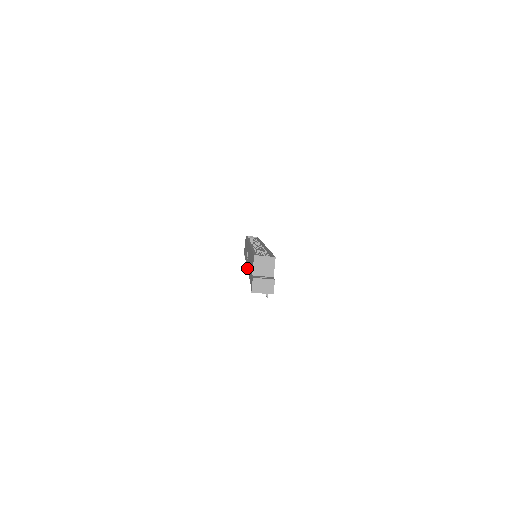
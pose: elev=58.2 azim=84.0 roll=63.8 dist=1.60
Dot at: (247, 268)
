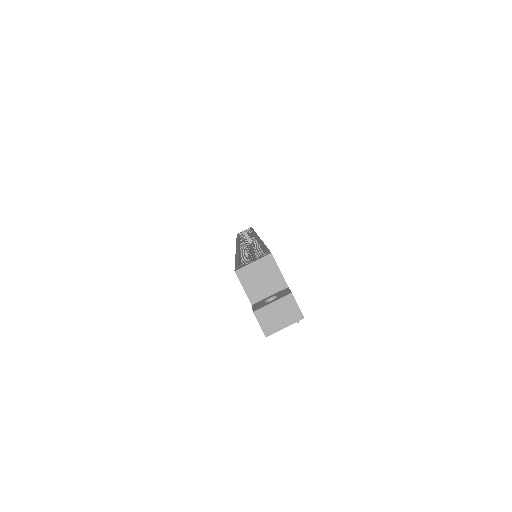
Dot at: occluded
